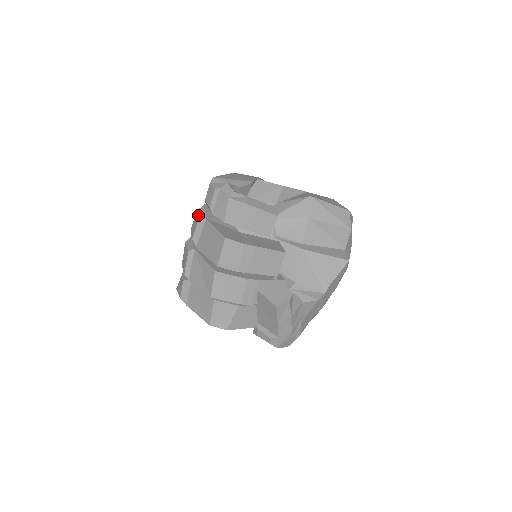
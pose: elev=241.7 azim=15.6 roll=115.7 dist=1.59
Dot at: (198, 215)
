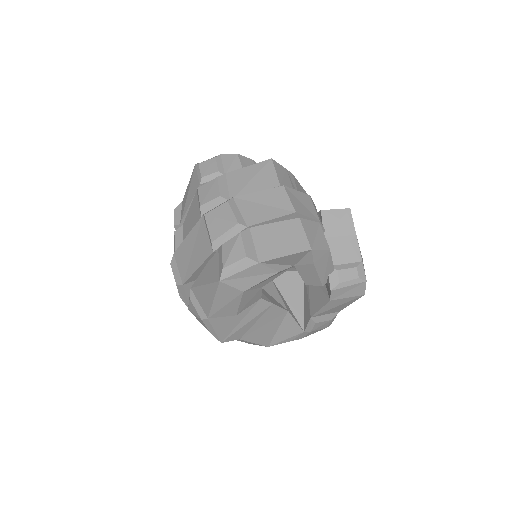
Dot at: (209, 181)
